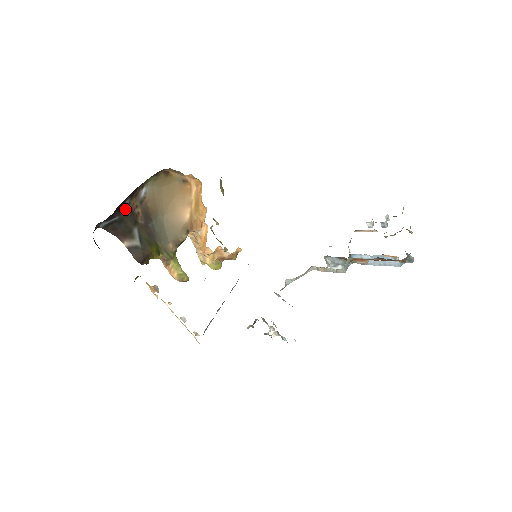
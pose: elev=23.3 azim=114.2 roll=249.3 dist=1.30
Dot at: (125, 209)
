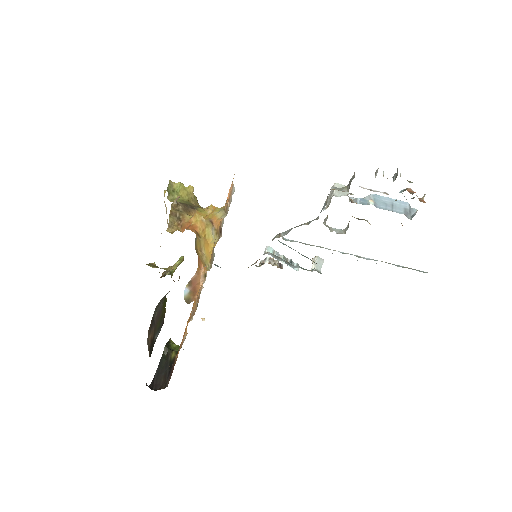
Dot at: occluded
